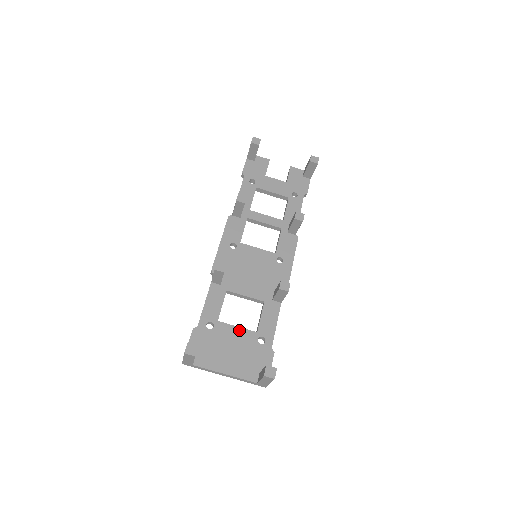
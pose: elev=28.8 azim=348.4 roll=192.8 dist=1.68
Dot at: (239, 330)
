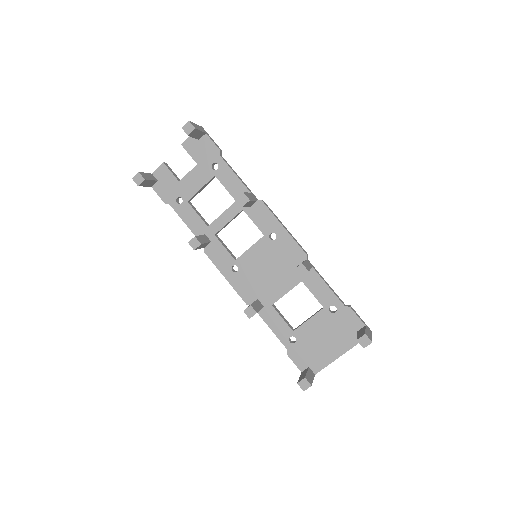
Dot at: (312, 321)
